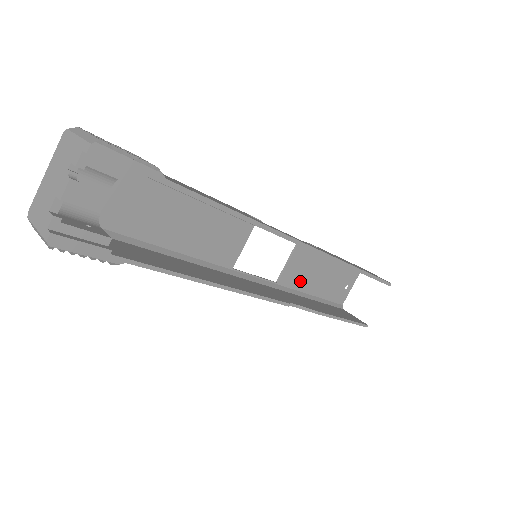
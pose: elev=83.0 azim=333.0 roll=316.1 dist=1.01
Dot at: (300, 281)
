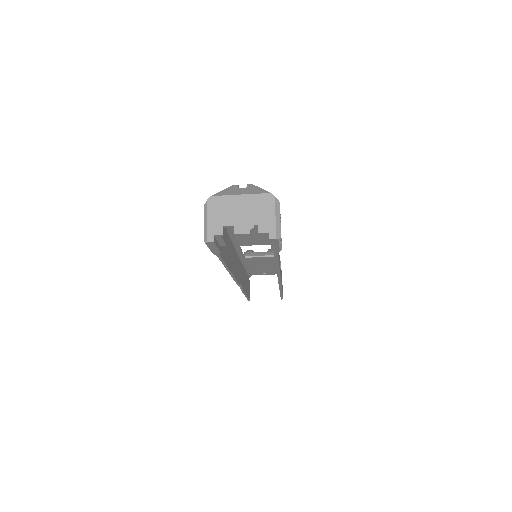
Dot at: (253, 262)
